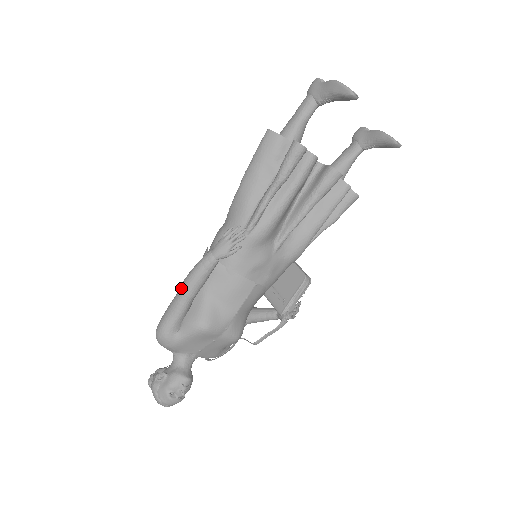
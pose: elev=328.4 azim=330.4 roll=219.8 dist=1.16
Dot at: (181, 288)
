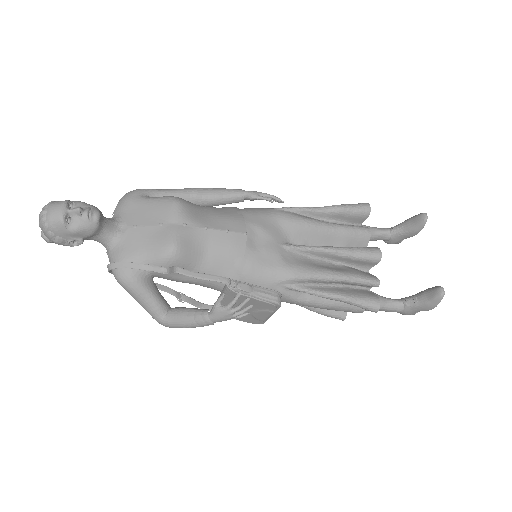
Dot at: occluded
